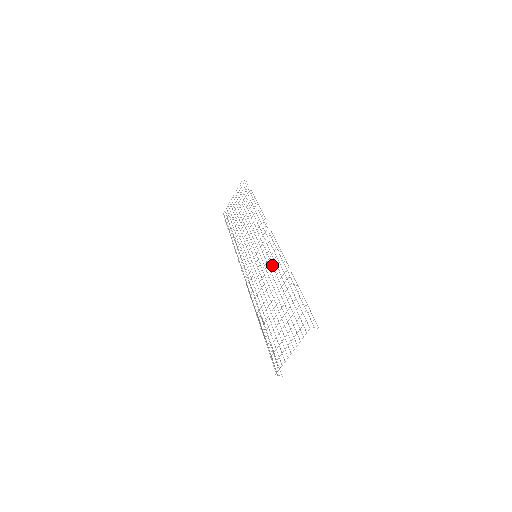
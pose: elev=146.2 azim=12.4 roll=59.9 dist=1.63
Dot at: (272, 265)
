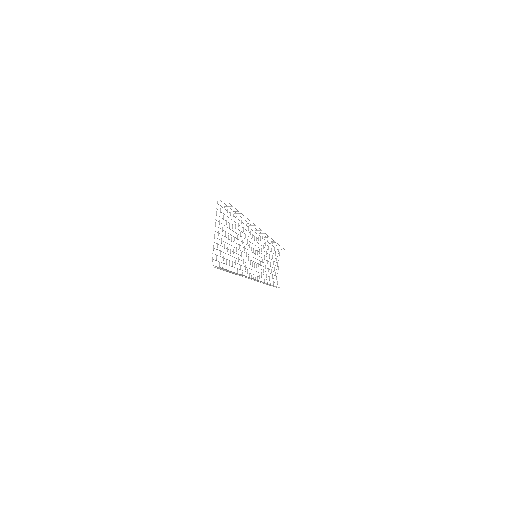
Dot at: occluded
